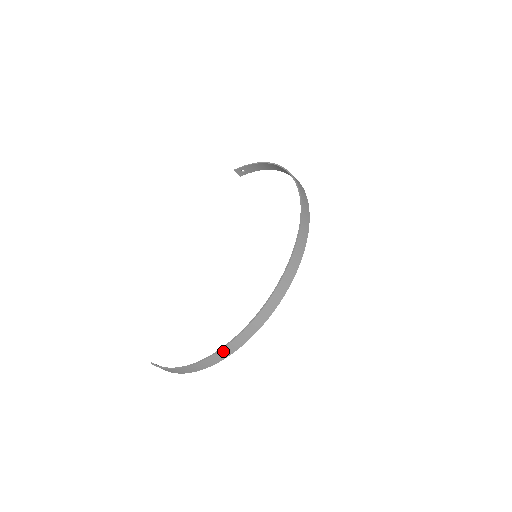
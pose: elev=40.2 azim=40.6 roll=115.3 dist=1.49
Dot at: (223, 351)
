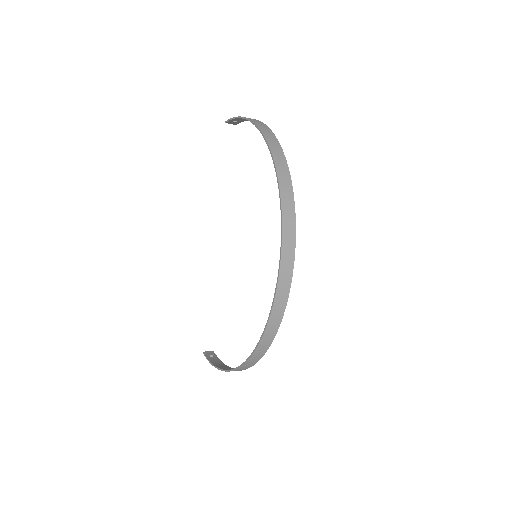
Dot at: (244, 366)
